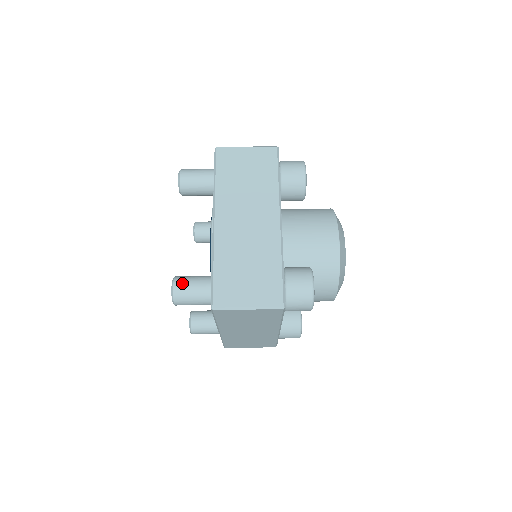
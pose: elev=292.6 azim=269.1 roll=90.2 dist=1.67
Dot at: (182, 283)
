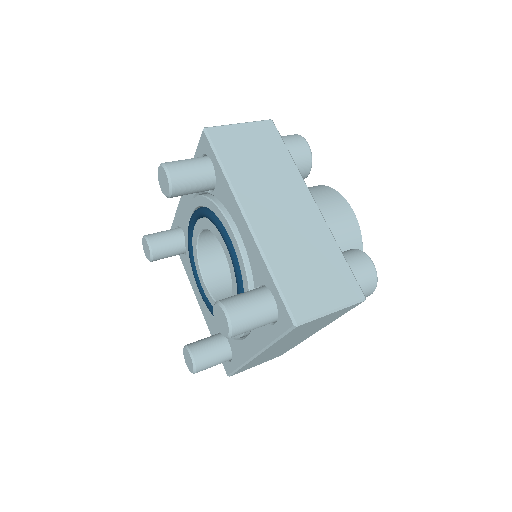
Dot at: occluded
